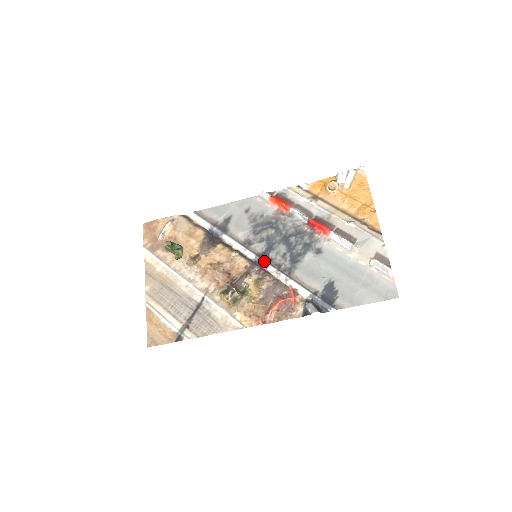
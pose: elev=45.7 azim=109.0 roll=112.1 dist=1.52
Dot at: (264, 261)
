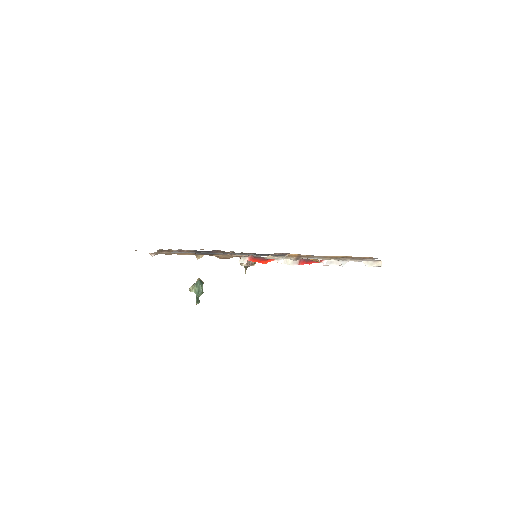
Dot at: occluded
